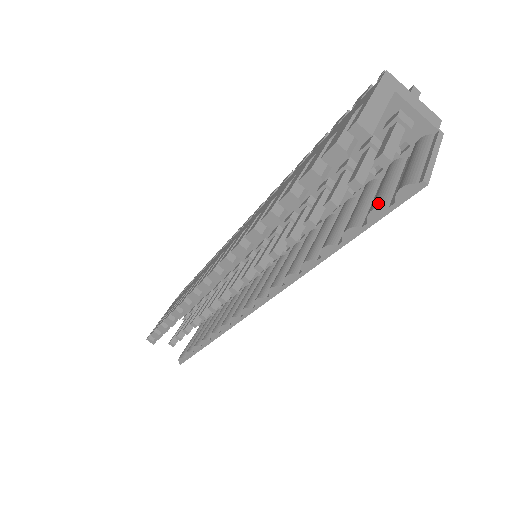
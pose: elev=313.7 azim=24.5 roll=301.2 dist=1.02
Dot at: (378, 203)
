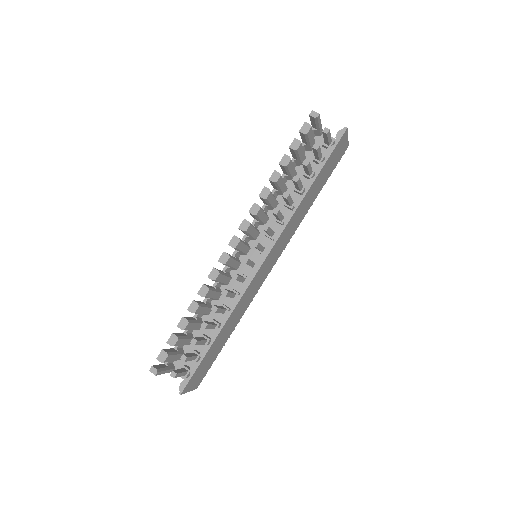
Dot at: (329, 149)
